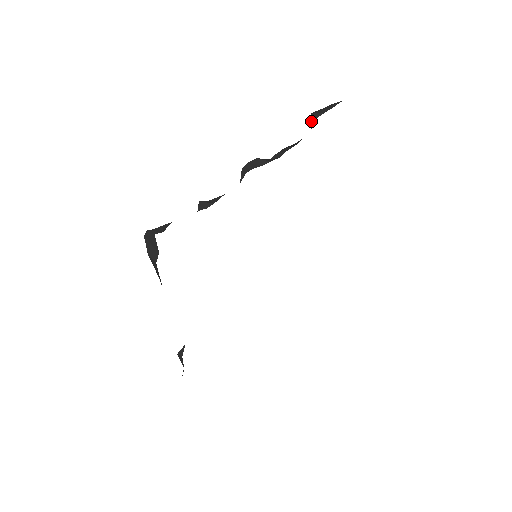
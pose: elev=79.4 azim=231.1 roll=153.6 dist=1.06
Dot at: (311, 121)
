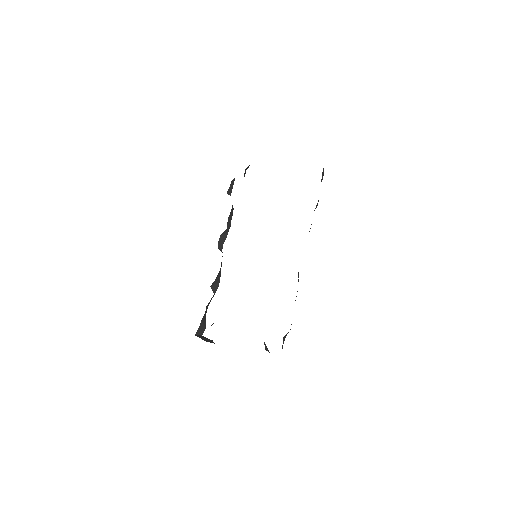
Dot at: occluded
